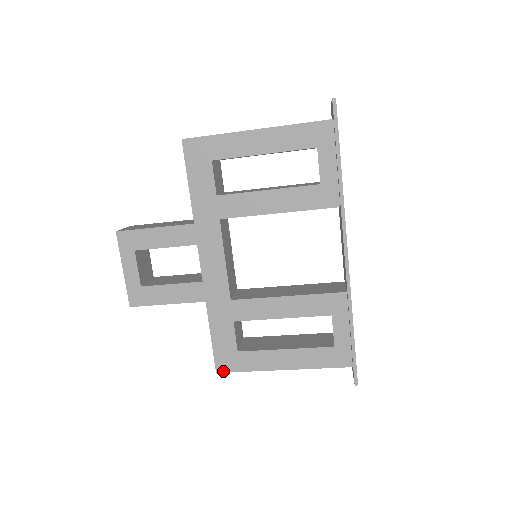
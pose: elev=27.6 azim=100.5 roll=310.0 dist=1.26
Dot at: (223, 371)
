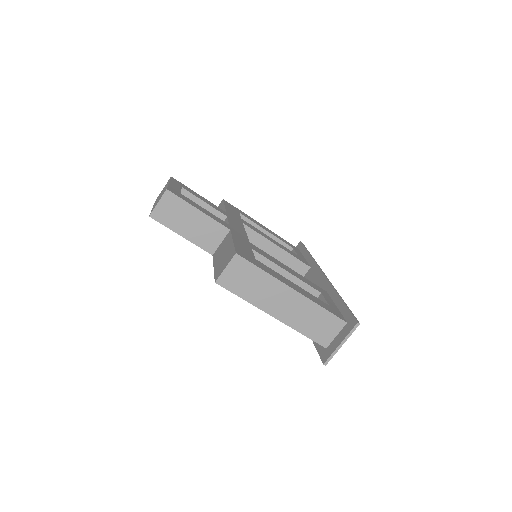
Dot at: (242, 257)
